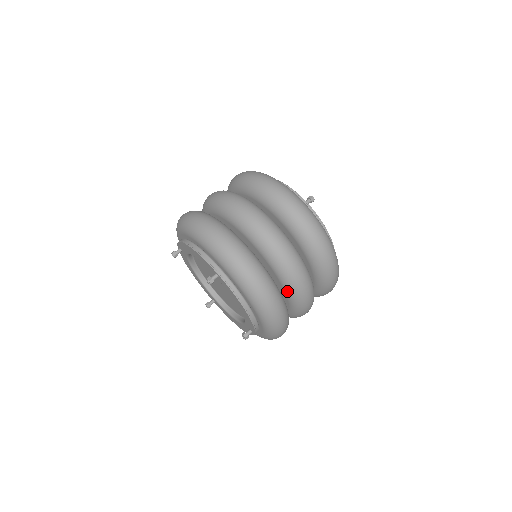
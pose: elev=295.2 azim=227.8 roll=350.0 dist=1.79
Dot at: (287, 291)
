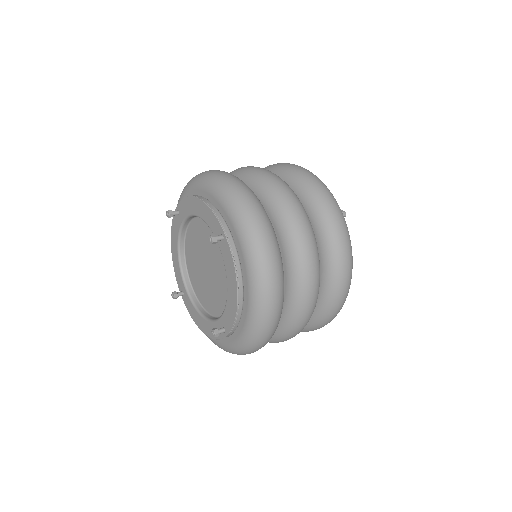
Dot at: (245, 183)
